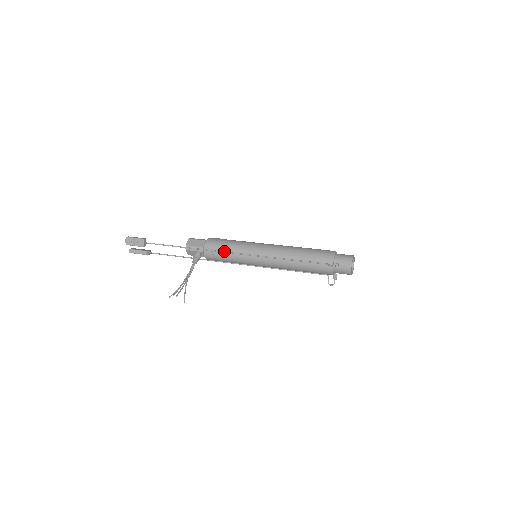
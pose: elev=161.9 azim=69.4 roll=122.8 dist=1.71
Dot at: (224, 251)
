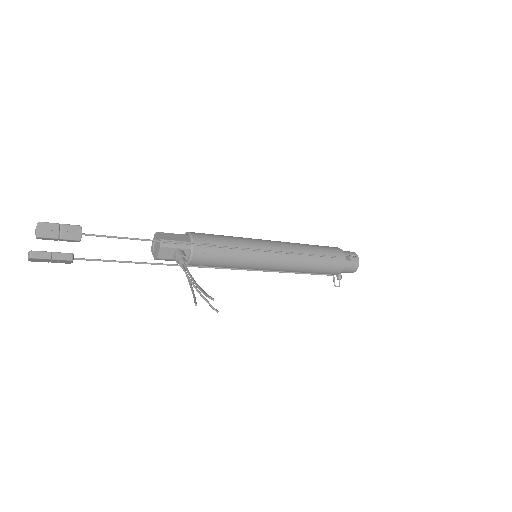
Dot at: (224, 246)
